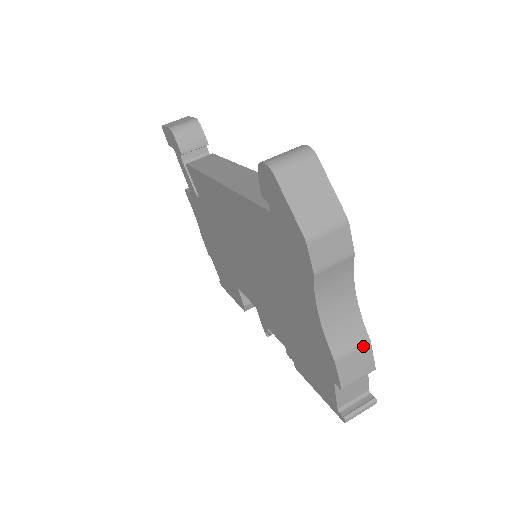
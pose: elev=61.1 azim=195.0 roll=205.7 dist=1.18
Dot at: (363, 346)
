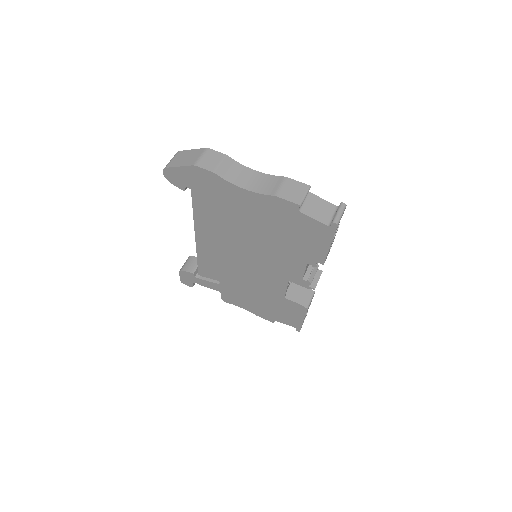
Dot at: (285, 181)
